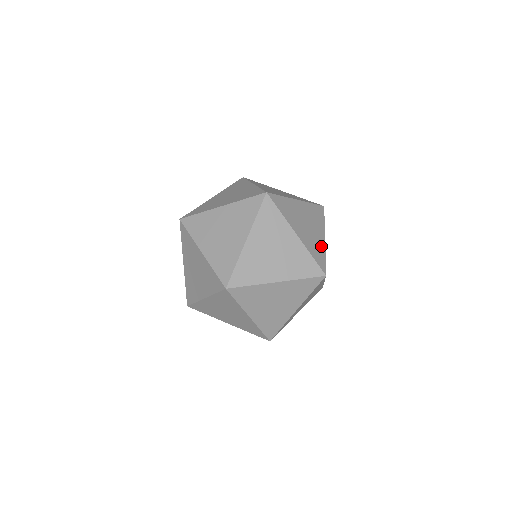
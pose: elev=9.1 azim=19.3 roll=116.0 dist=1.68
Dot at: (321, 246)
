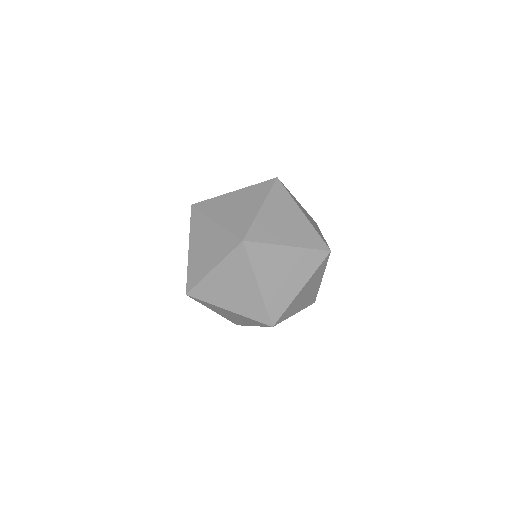
Dot at: (250, 216)
